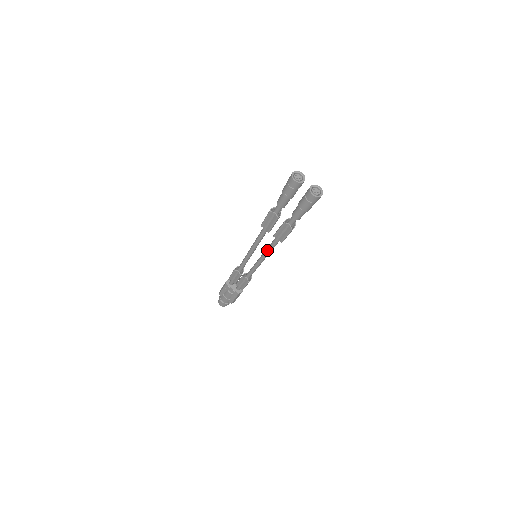
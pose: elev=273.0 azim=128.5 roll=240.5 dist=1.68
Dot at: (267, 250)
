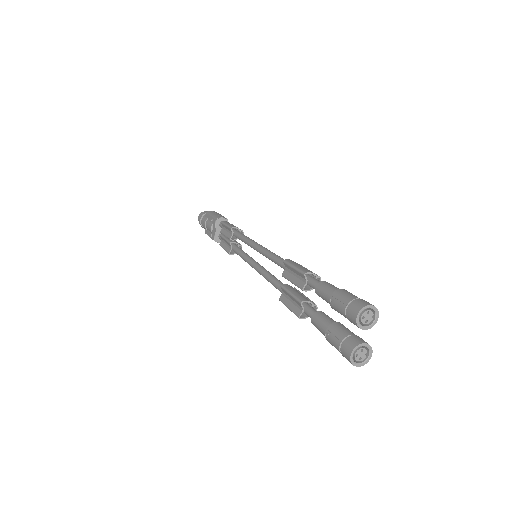
Dot at: (266, 275)
